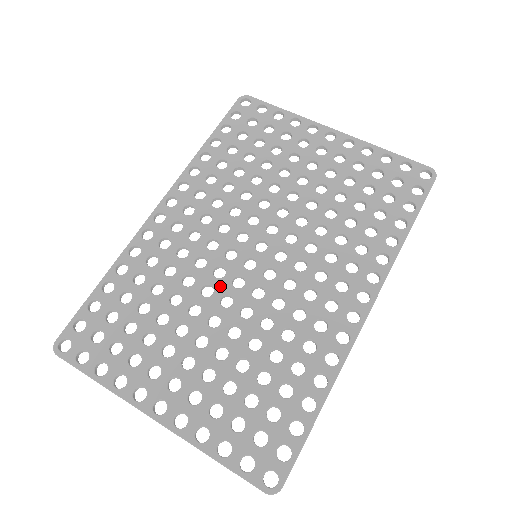
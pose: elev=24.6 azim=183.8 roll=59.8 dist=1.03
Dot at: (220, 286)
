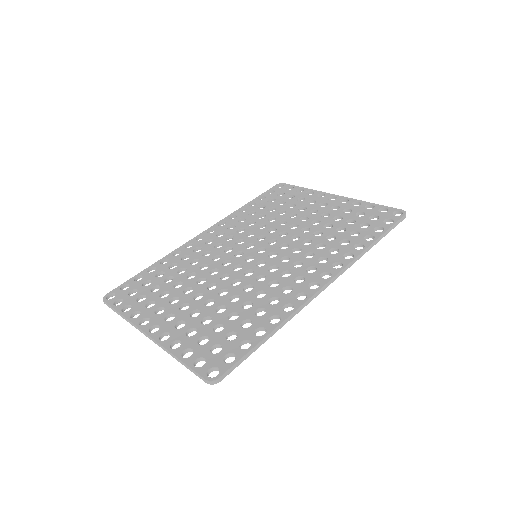
Dot at: (224, 269)
